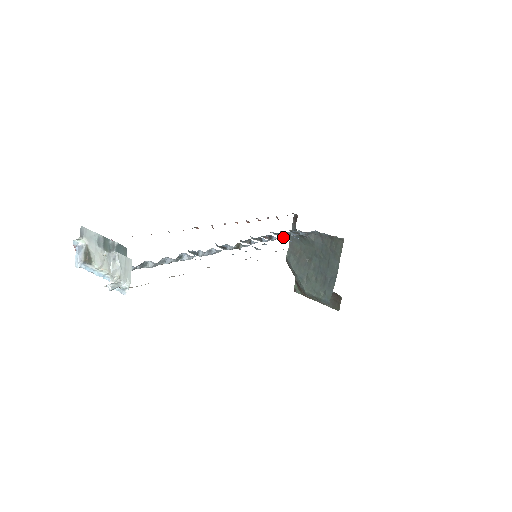
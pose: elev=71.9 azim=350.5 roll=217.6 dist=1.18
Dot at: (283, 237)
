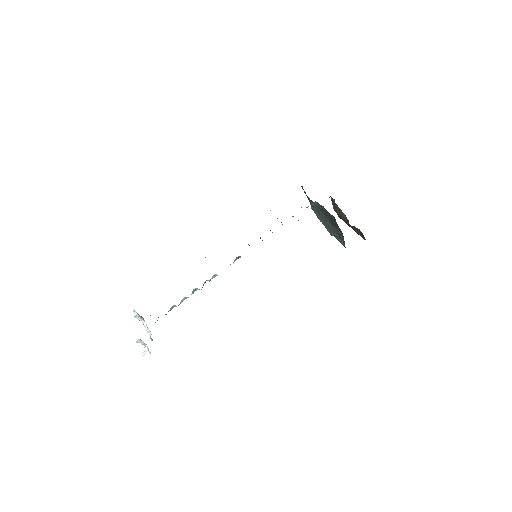
Dot at: occluded
